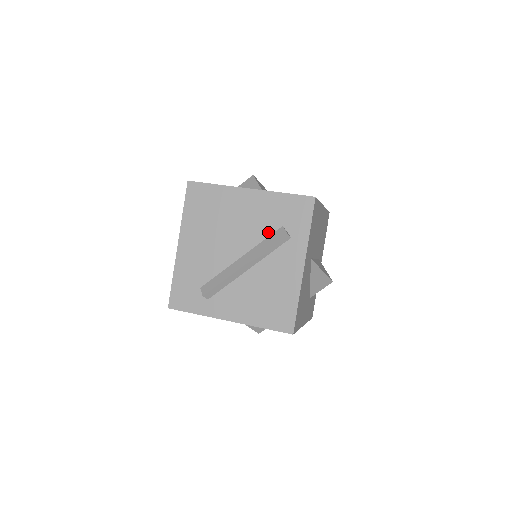
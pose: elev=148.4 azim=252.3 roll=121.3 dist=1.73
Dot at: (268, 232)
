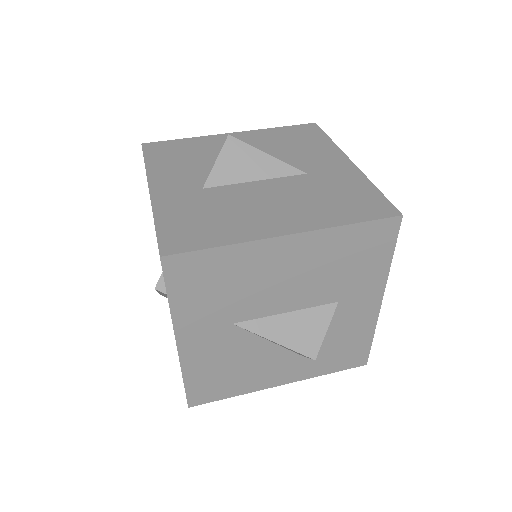
Dot at: occluded
